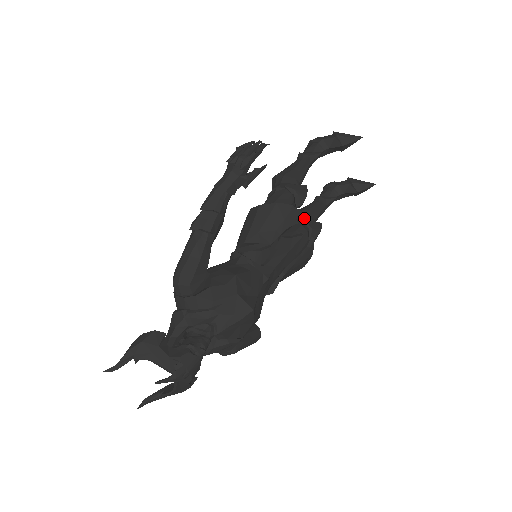
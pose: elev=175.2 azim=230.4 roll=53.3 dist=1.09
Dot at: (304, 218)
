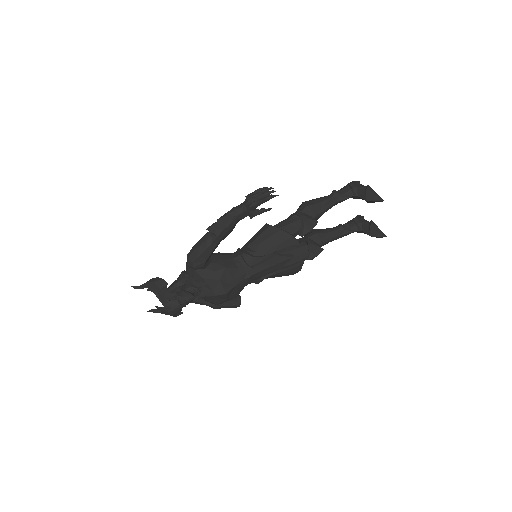
Dot at: (314, 239)
